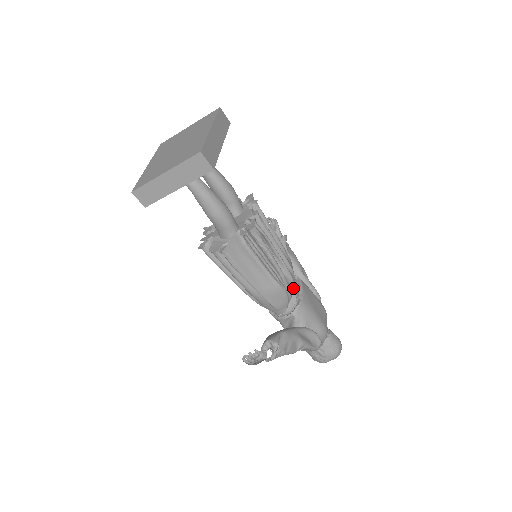
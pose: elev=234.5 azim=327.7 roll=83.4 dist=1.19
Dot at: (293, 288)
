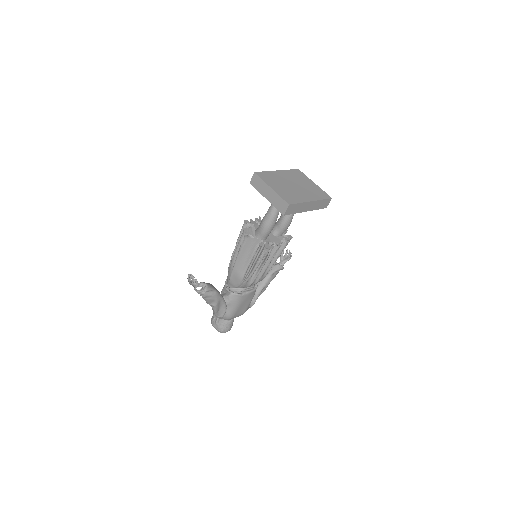
Dot at: occluded
